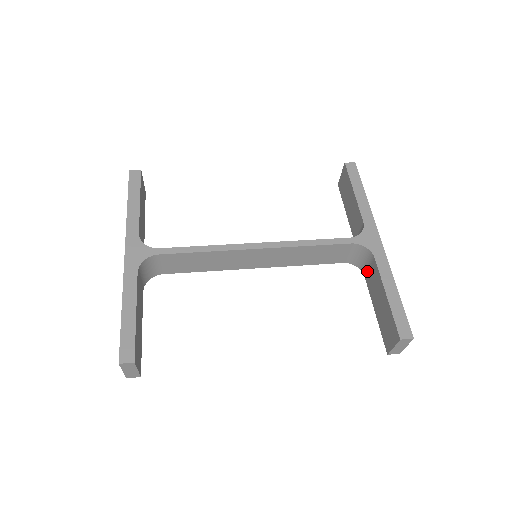
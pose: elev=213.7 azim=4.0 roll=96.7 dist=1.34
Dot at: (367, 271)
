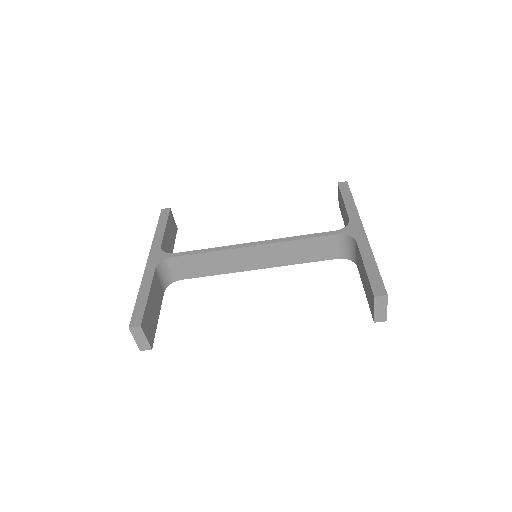
Dot at: (356, 259)
